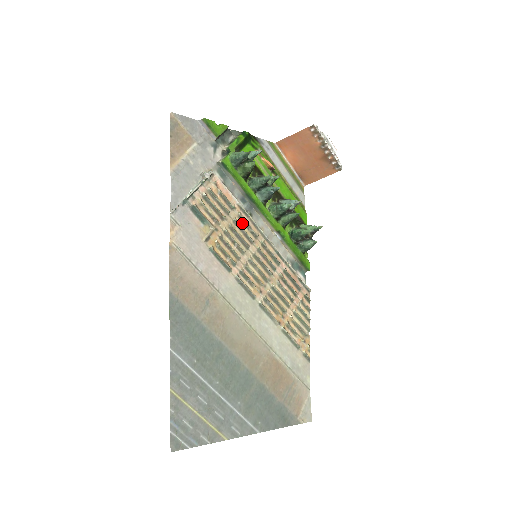
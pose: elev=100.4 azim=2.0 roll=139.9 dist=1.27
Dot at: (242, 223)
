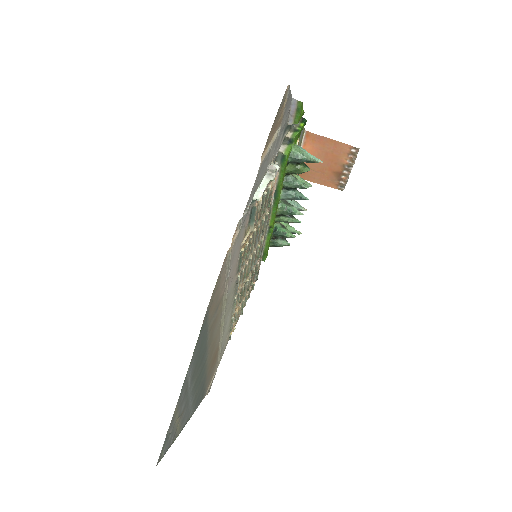
Dot at: (264, 222)
